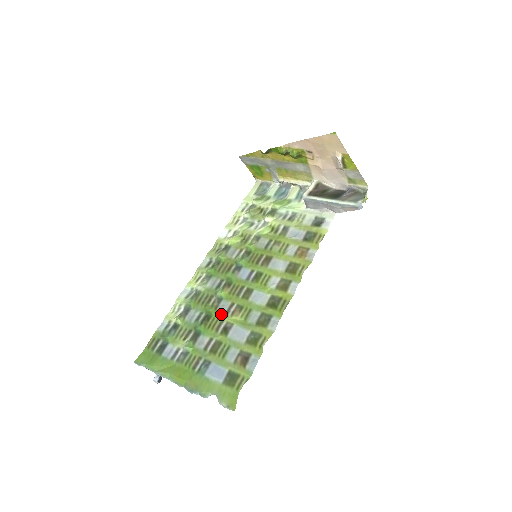
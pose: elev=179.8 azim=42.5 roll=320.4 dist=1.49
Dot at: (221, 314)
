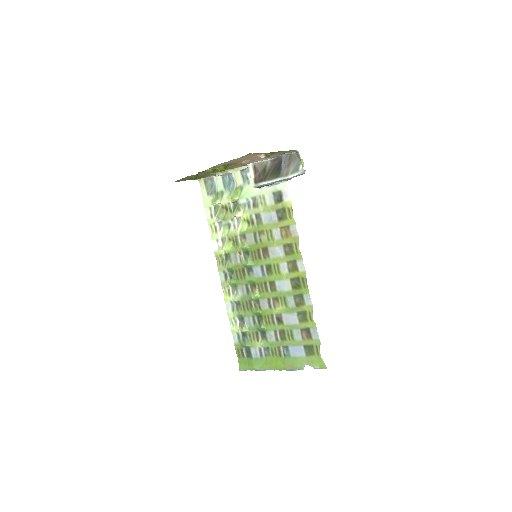
Dot at: (267, 311)
